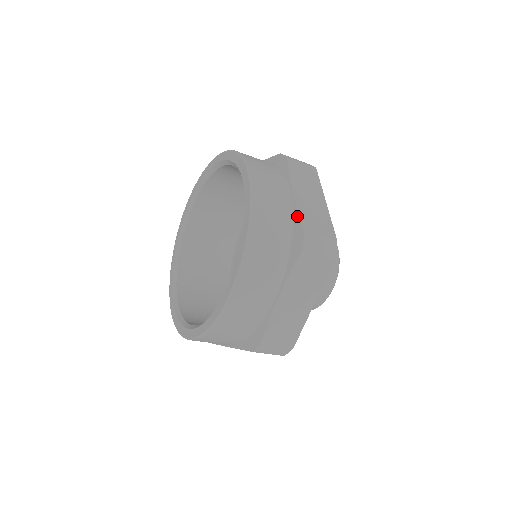
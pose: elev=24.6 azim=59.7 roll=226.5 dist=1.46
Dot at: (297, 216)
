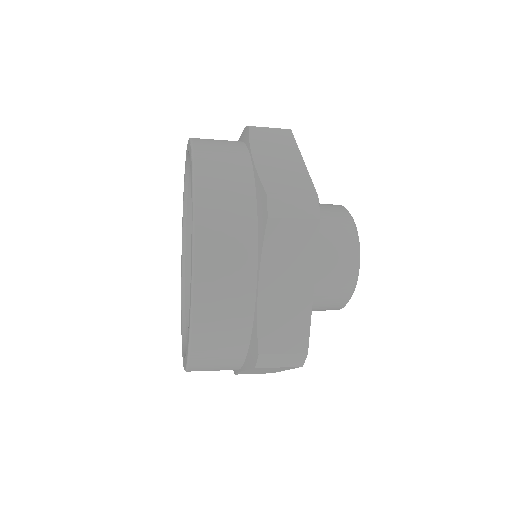
Dot at: (258, 180)
